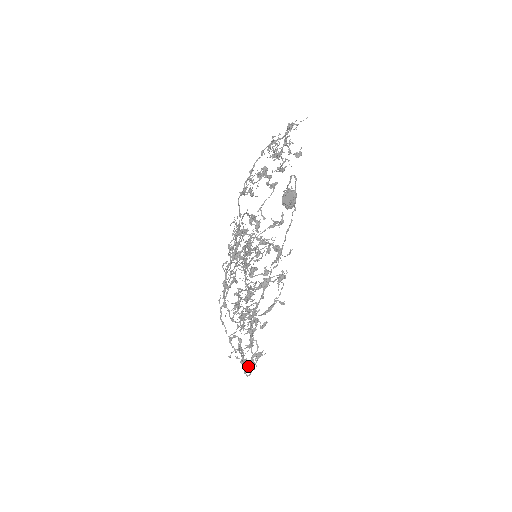
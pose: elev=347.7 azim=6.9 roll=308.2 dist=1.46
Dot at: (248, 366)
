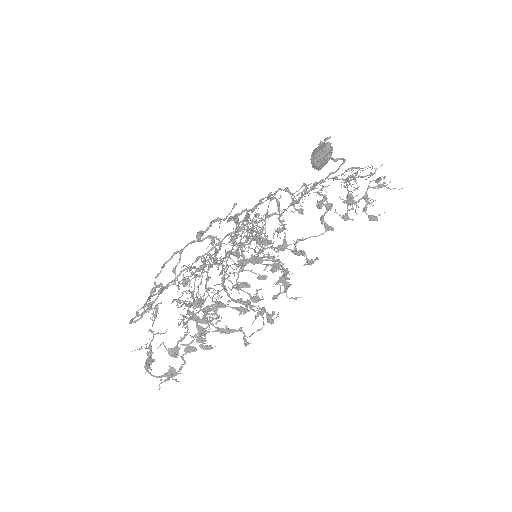
Dot at: (148, 360)
